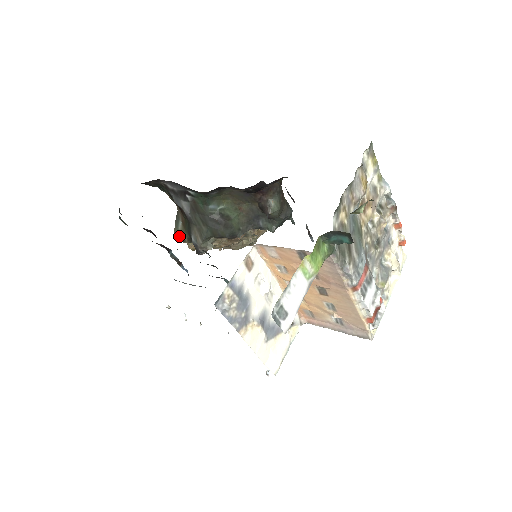
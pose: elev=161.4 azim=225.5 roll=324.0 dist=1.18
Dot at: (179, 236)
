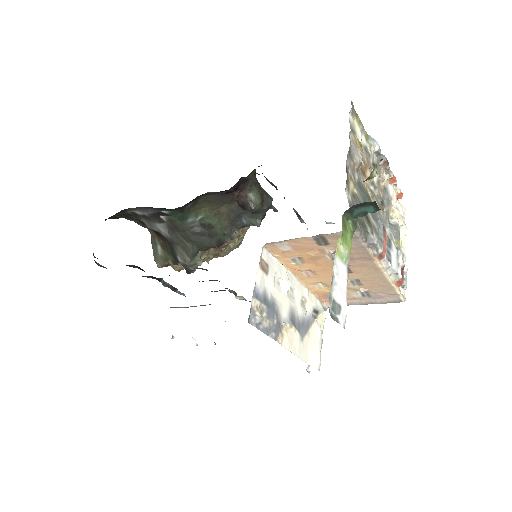
Dot at: (162, 261)
